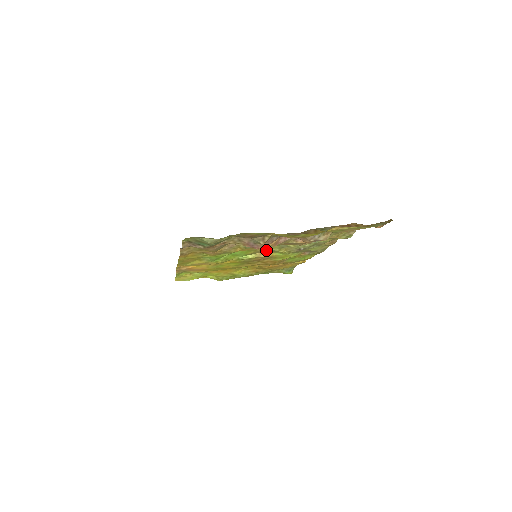
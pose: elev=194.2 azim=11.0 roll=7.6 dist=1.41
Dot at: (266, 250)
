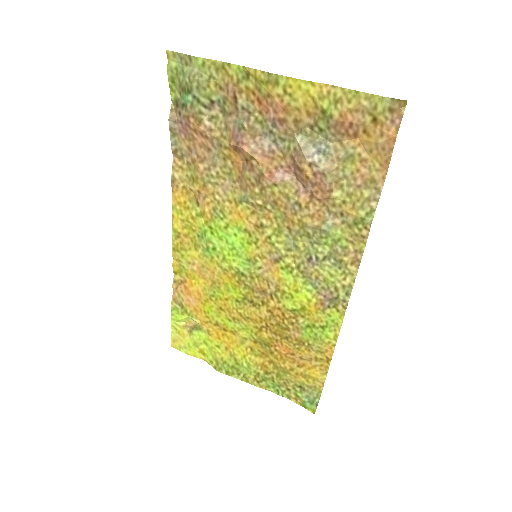
Dot at: (270, 251)
